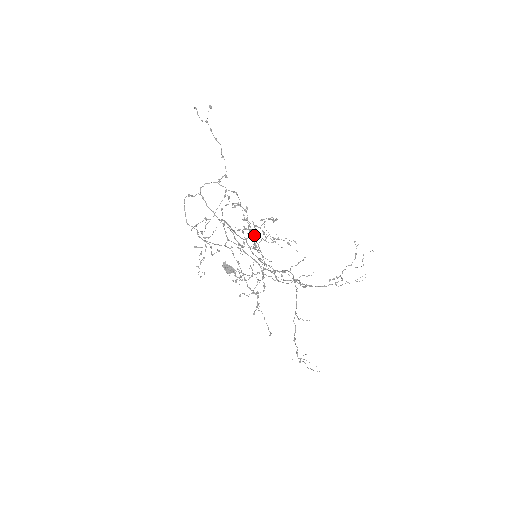
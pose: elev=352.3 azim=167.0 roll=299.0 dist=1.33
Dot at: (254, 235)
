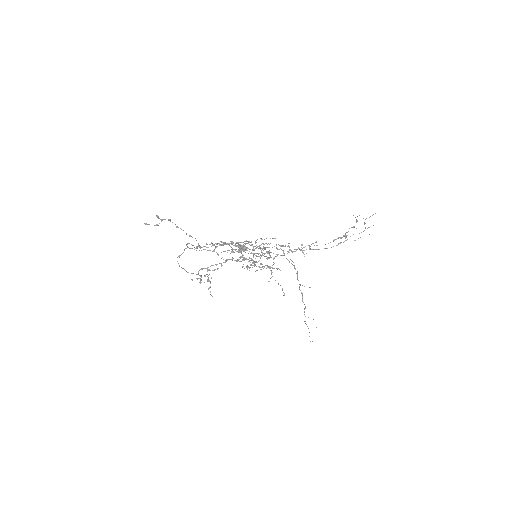
Dot at: (245, 259)
